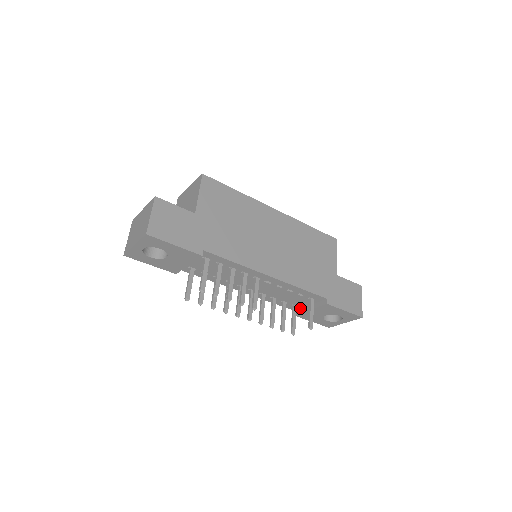
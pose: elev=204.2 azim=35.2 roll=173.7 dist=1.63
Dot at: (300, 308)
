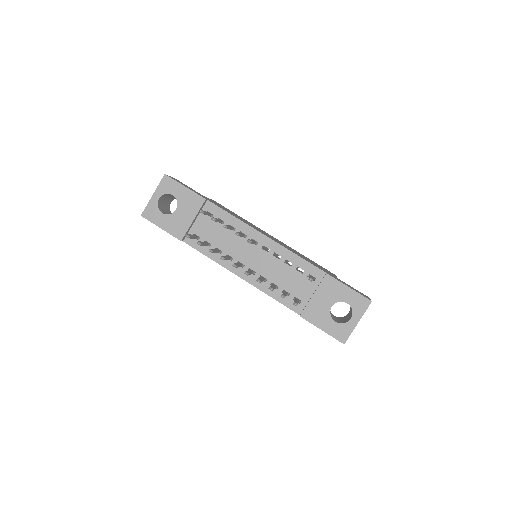
Dot at: (304, 306)
